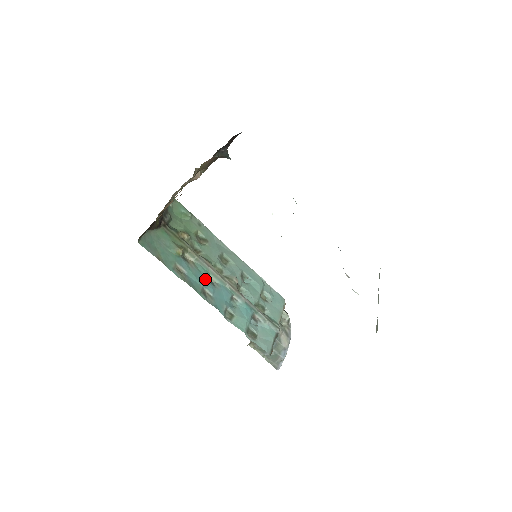
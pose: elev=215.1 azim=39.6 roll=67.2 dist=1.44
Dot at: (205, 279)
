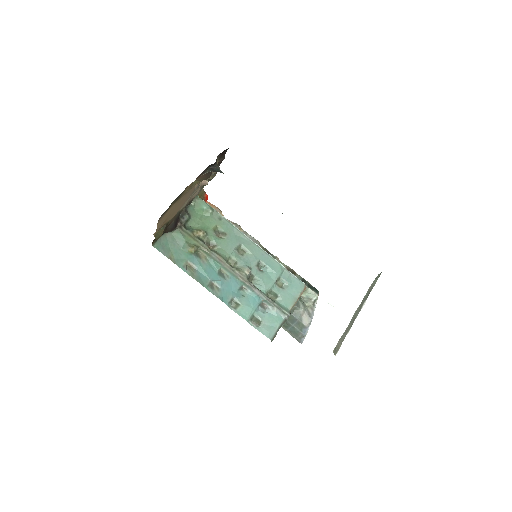
Dot at: (215, 273)
